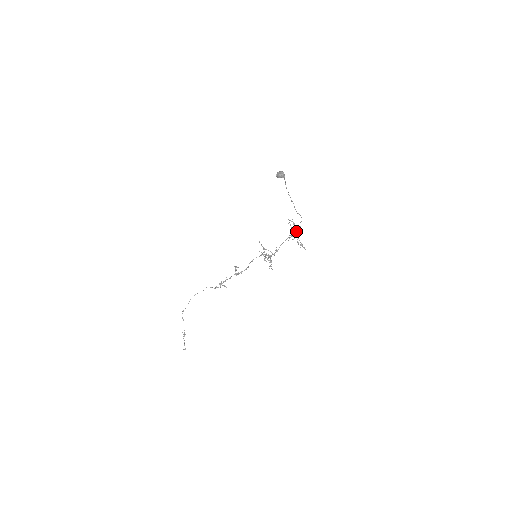
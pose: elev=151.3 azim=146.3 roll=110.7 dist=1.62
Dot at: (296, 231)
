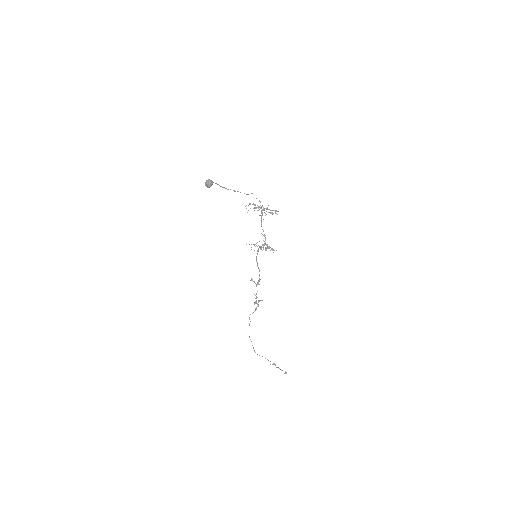
Dot at: (261, 207)
